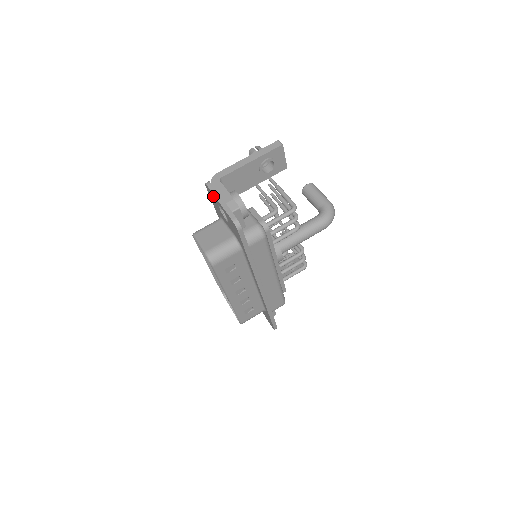
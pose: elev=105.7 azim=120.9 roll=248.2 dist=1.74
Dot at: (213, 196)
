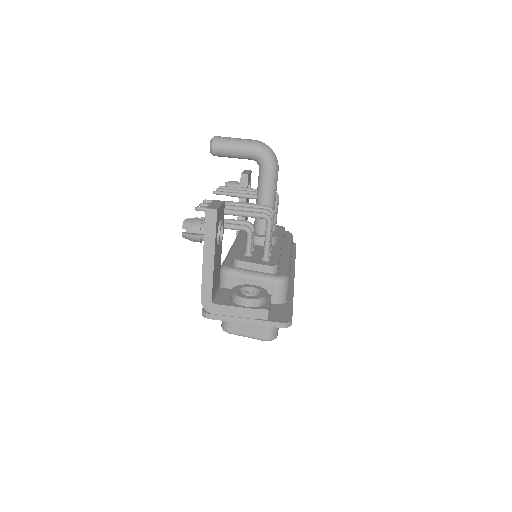
Dot at: occluded
